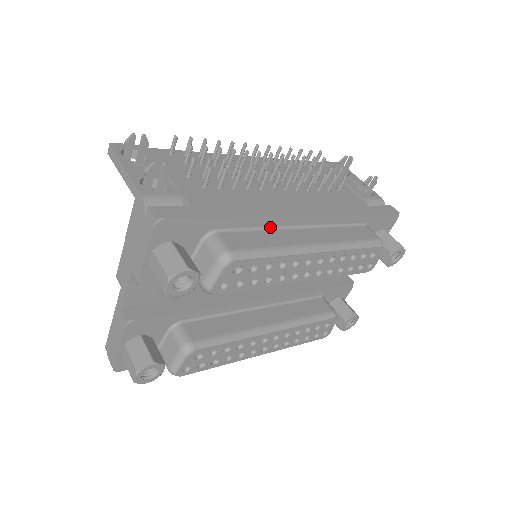
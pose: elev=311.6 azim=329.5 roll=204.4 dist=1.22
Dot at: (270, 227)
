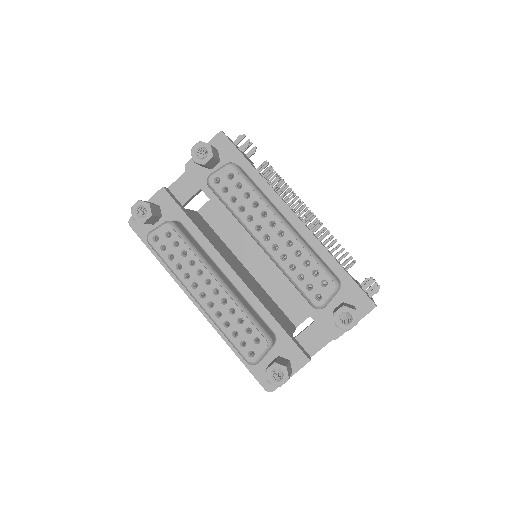
Dot at: (270, 199)
